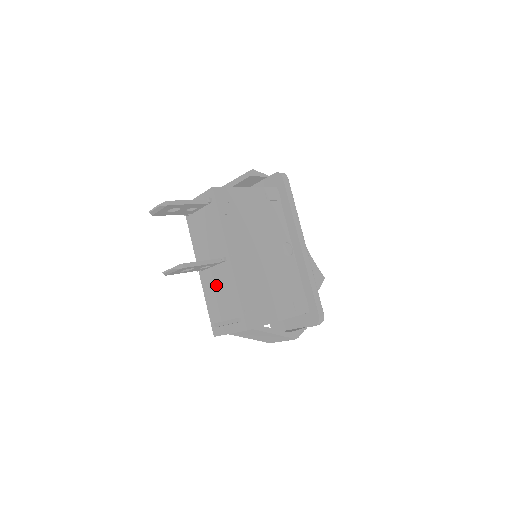
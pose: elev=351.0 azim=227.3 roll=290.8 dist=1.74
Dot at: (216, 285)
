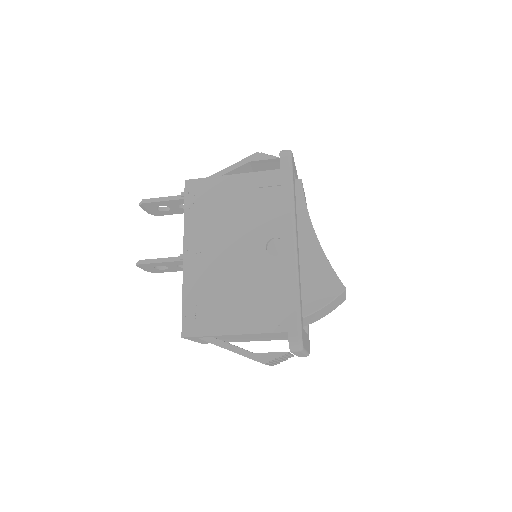
Dot at: occluded
